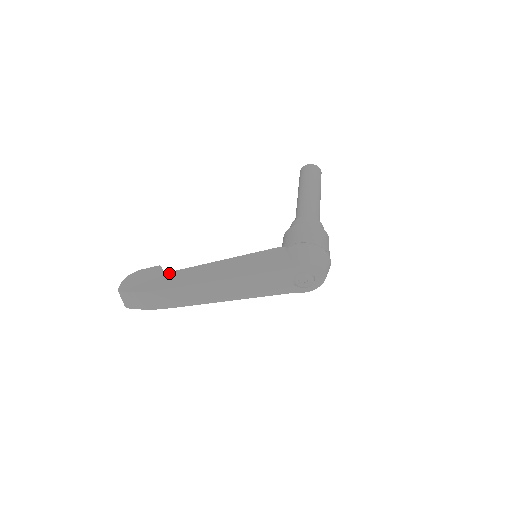
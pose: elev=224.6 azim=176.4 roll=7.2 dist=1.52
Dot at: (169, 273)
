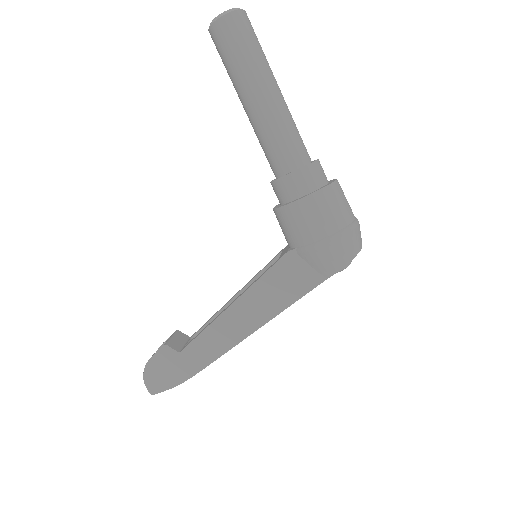
Dot at: (184, 351)
